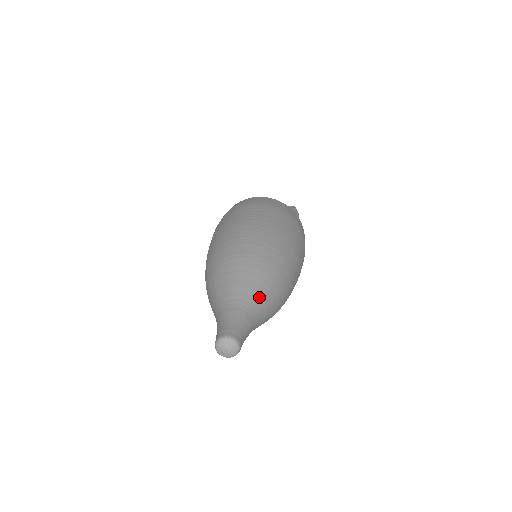
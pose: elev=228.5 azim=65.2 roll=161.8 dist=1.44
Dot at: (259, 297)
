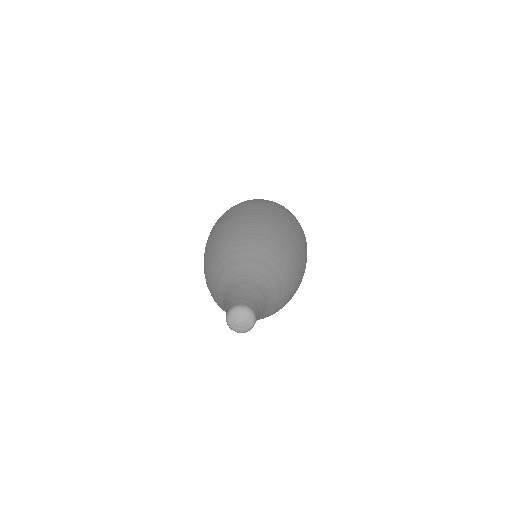
Dot at: (259, 267)
